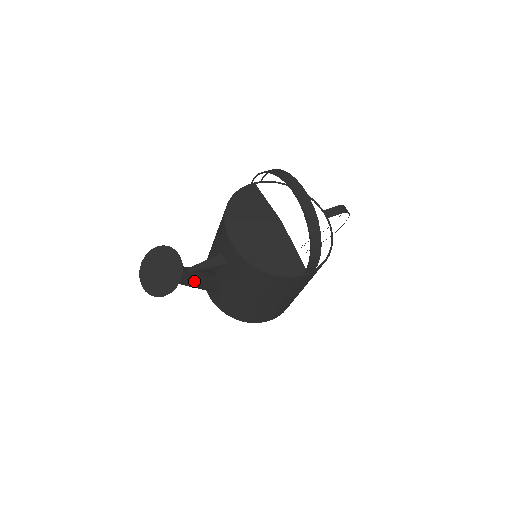
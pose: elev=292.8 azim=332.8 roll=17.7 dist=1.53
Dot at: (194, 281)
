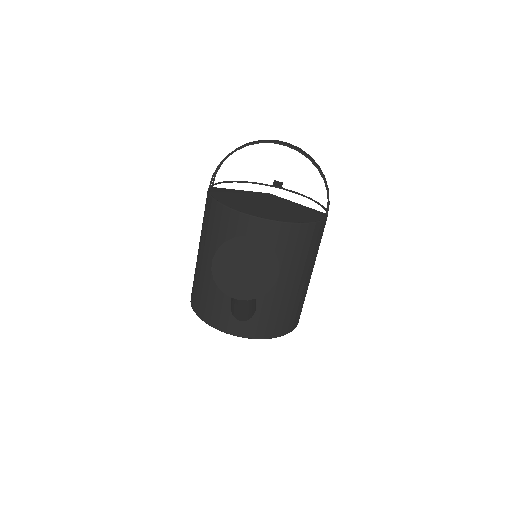
Dot at: occluded
